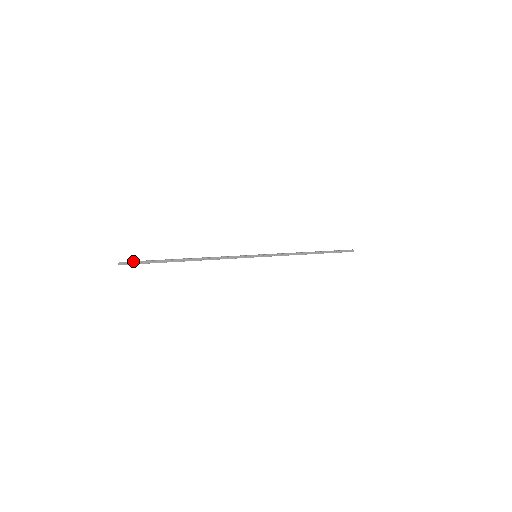
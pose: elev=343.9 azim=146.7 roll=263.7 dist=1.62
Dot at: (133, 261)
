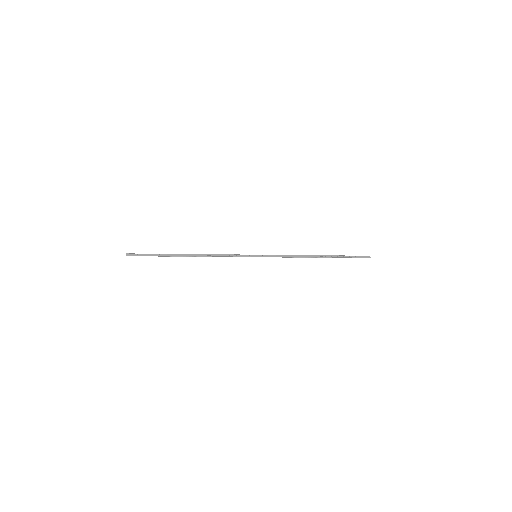
Dot at: occluded
